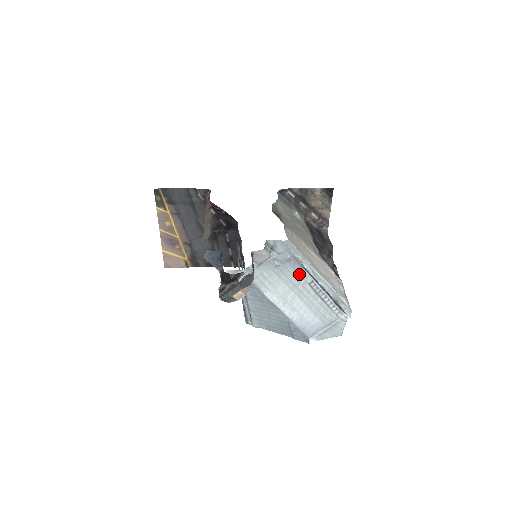
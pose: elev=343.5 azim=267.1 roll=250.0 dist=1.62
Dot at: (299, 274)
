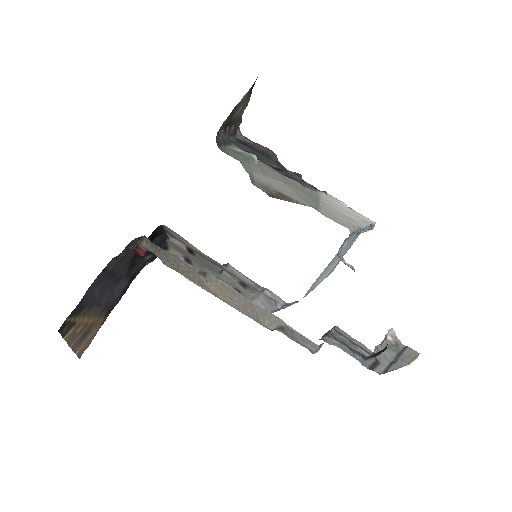
Dot at: occluded
